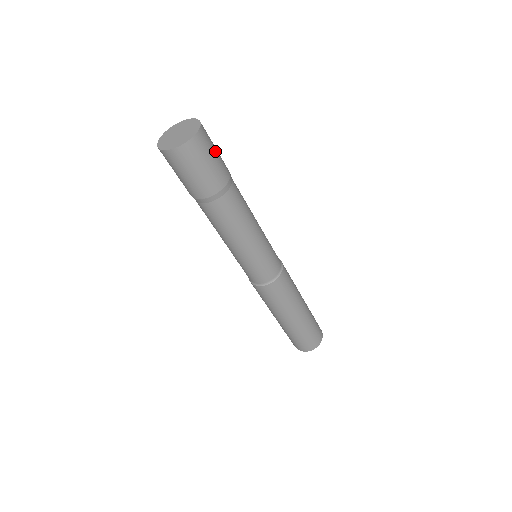
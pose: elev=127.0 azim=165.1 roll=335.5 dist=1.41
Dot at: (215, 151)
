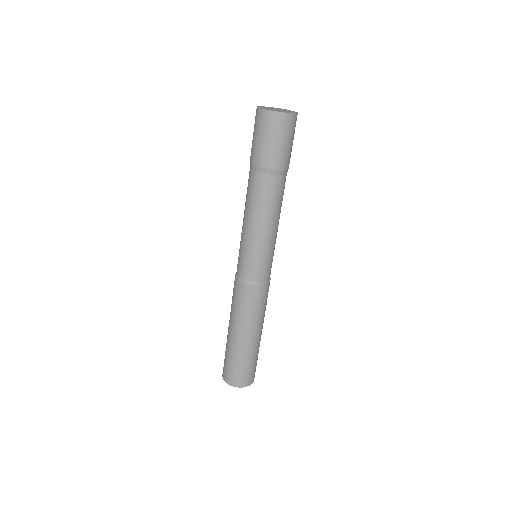
Dot at: occluded
